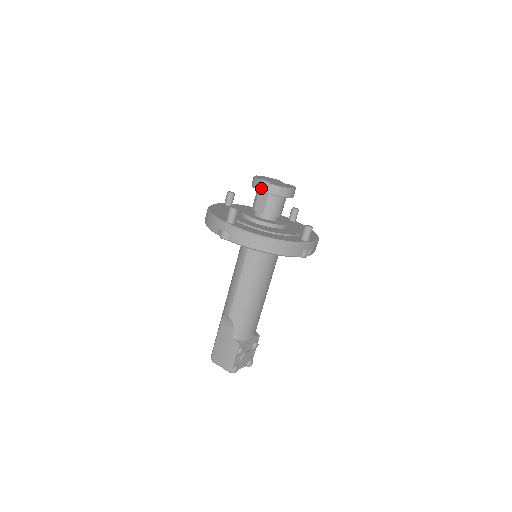
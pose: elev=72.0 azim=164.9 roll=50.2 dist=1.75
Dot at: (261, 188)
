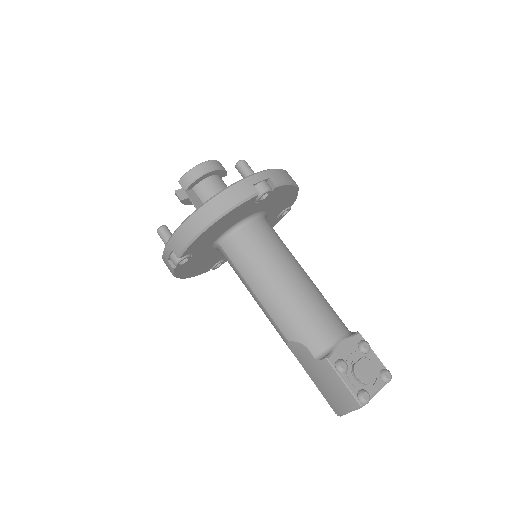
Dot at: (188, 195)
